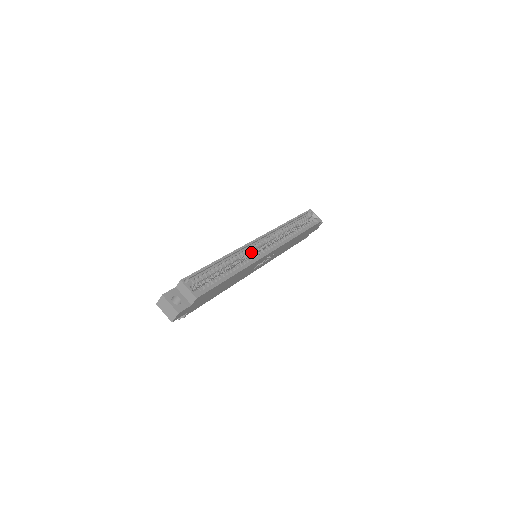
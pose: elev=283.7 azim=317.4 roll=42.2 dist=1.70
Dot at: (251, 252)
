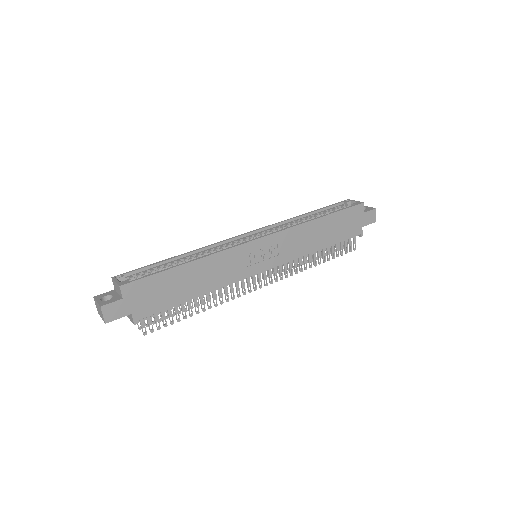
Dot at: occluded
